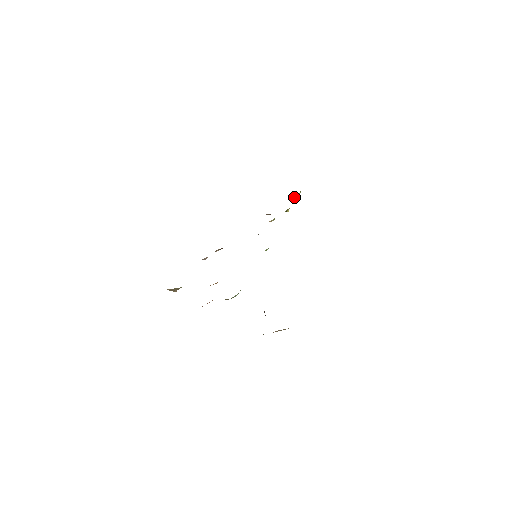
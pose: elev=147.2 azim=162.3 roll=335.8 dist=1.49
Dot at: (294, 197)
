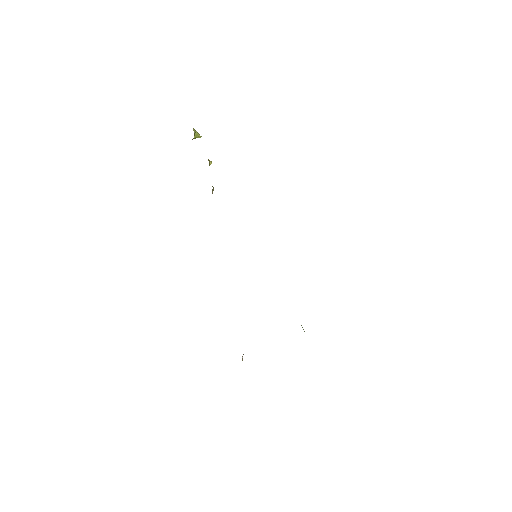
Dot at: occluded
